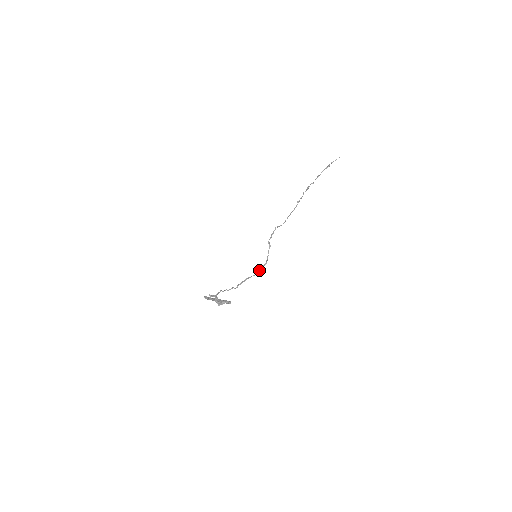
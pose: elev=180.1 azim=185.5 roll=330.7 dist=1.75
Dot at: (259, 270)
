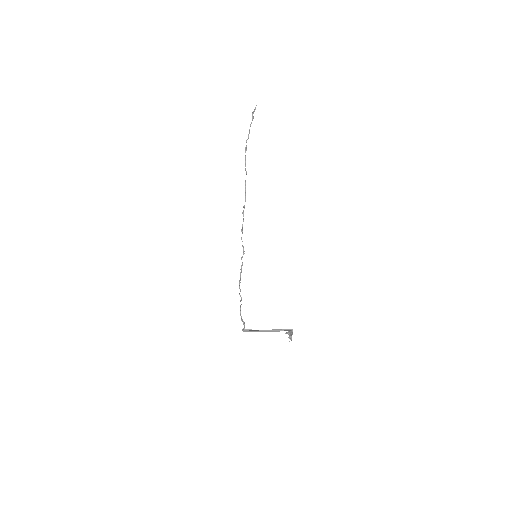
Dot at: (241, 266)
